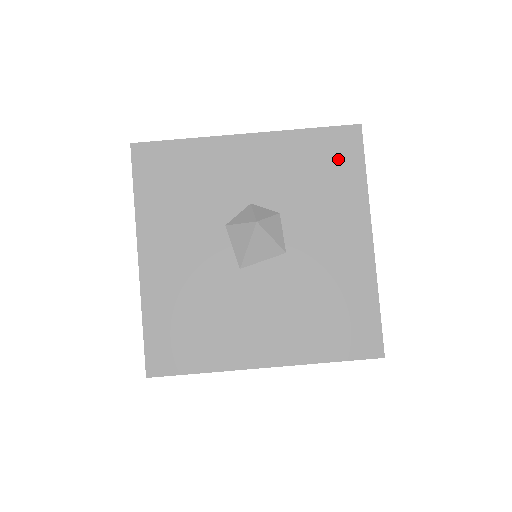
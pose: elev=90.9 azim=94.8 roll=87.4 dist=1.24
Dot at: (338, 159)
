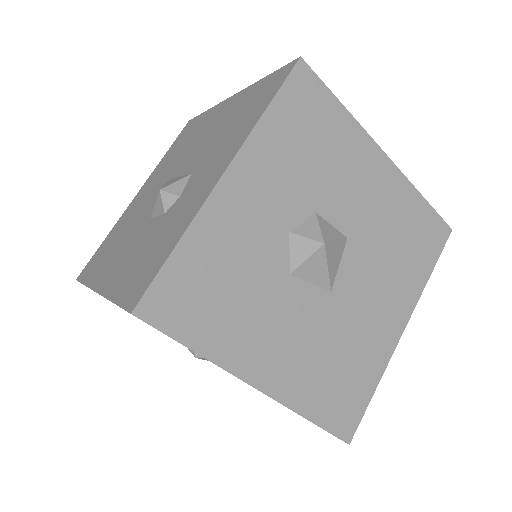
Dot at: (313, 112)
